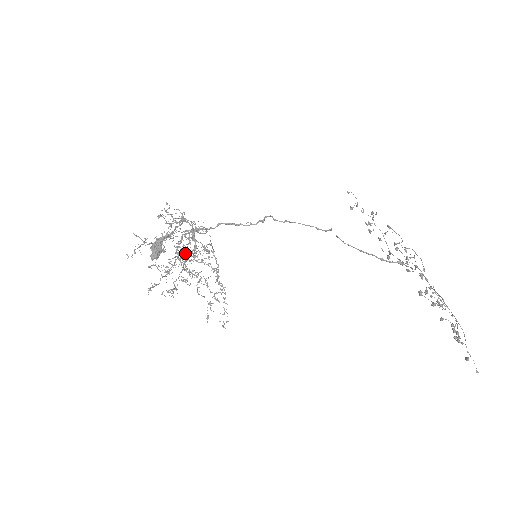
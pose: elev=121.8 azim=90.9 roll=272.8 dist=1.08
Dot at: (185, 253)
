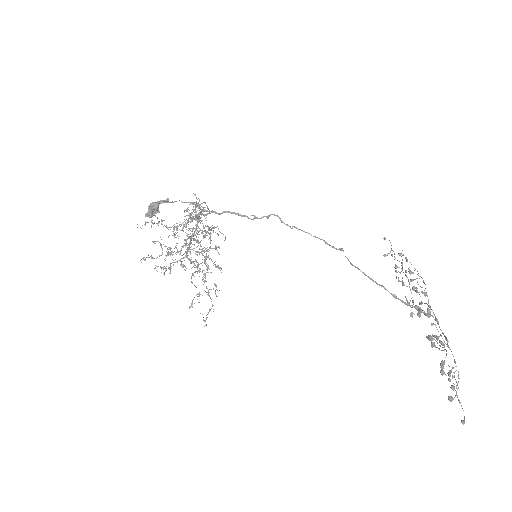
Dot at: (183, 227)
